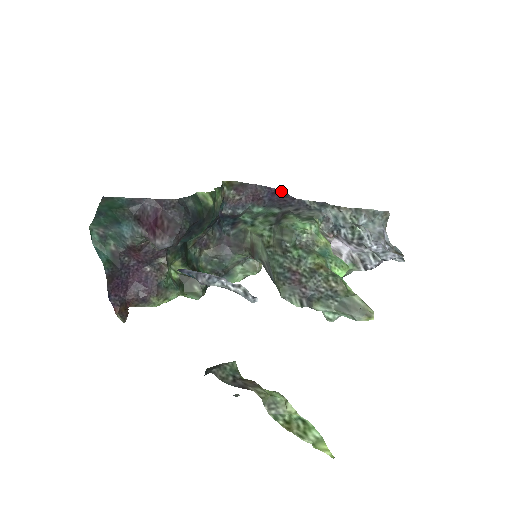
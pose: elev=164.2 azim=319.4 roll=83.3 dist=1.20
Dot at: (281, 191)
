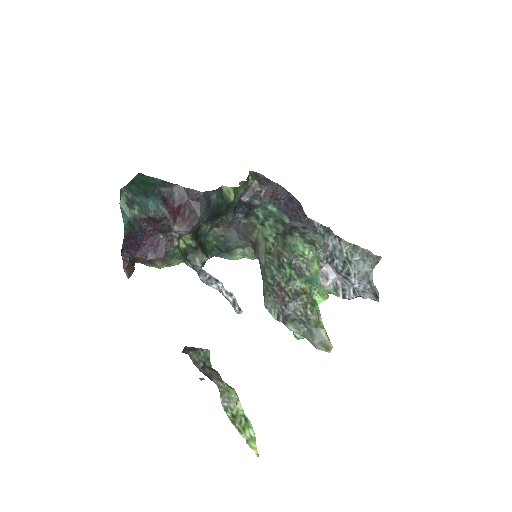
Dot at: (298, 201)
